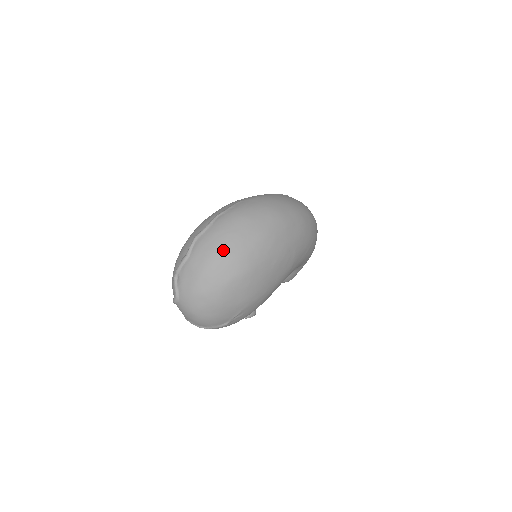
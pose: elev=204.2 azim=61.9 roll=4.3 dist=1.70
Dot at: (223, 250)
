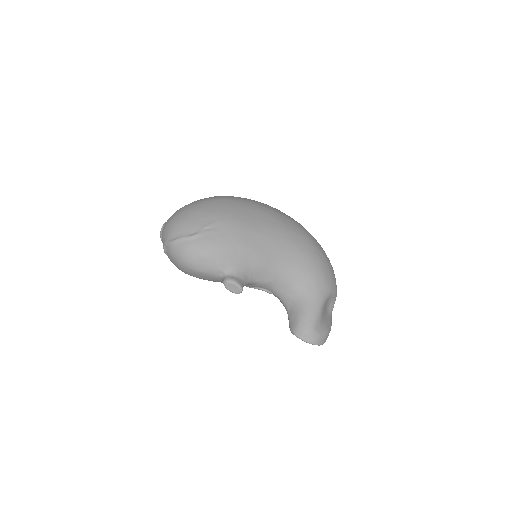
Dot at: occluded
